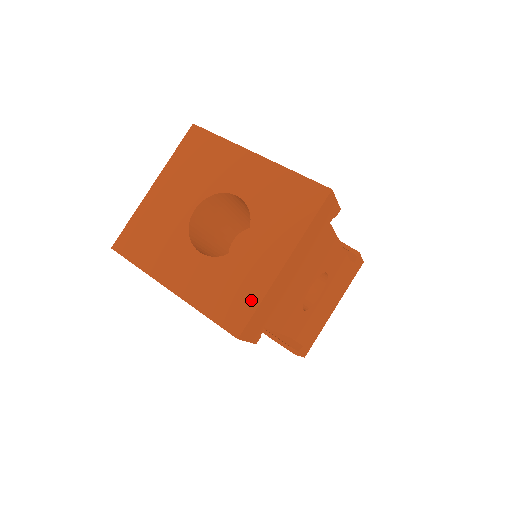
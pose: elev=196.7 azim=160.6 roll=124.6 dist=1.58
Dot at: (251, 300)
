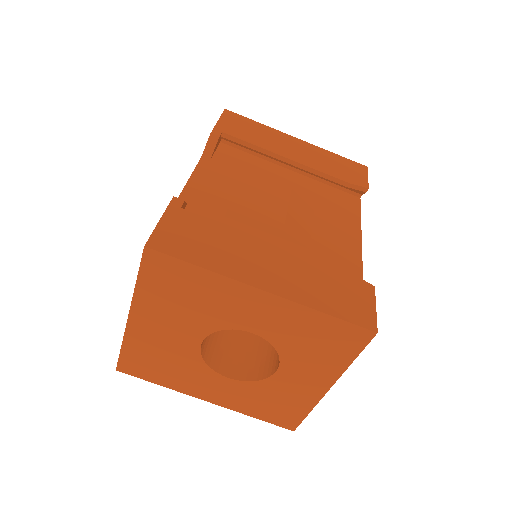
Dot at: (299, 411)
